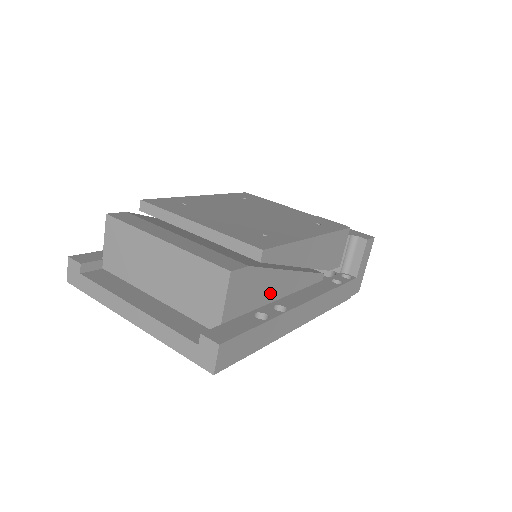
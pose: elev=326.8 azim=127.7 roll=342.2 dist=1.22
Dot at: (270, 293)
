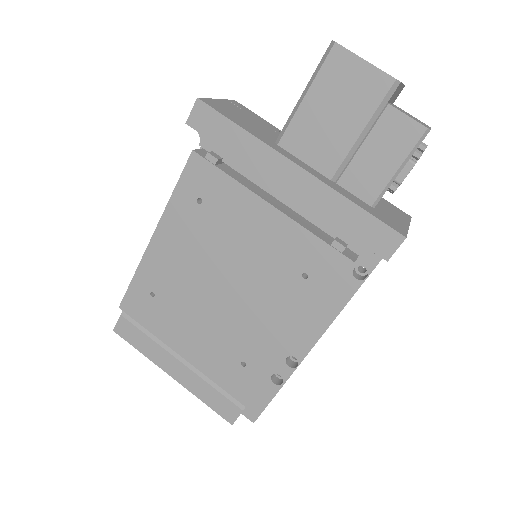
Dot at: occluded
